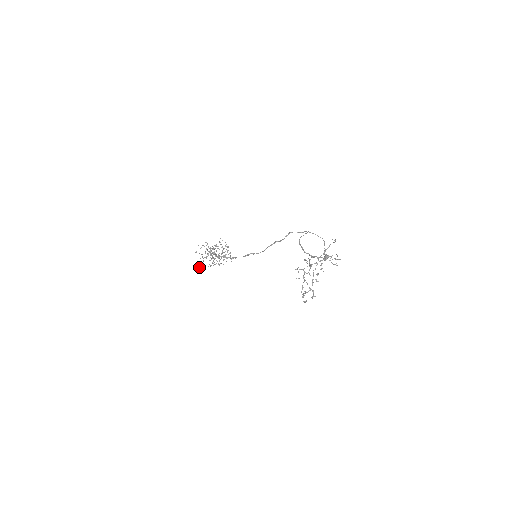
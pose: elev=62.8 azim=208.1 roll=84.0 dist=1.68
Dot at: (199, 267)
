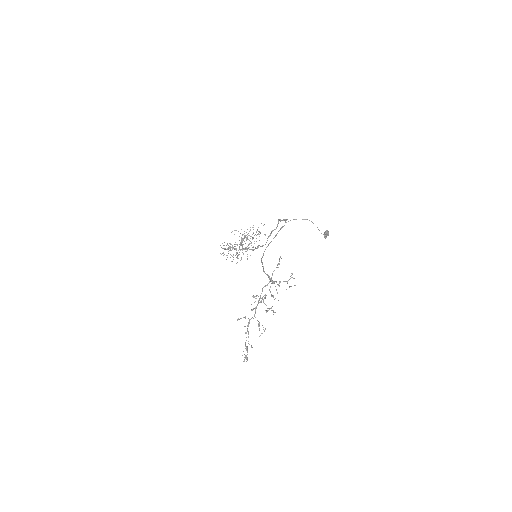
Dot at: occluded
